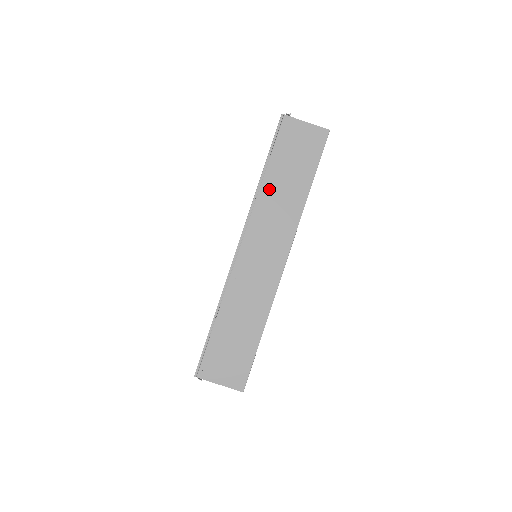
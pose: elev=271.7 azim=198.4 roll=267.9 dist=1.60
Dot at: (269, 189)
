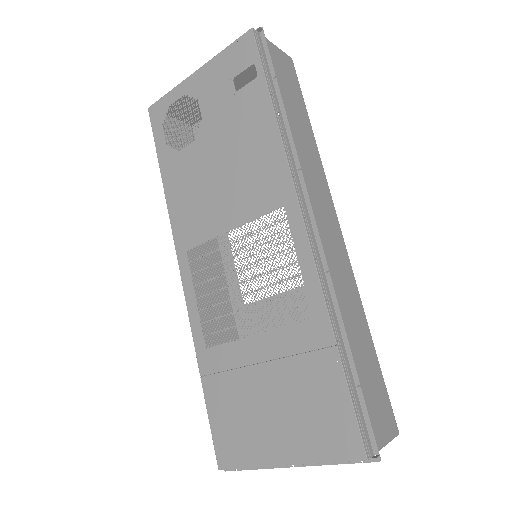
Dot at: (289, 133)
